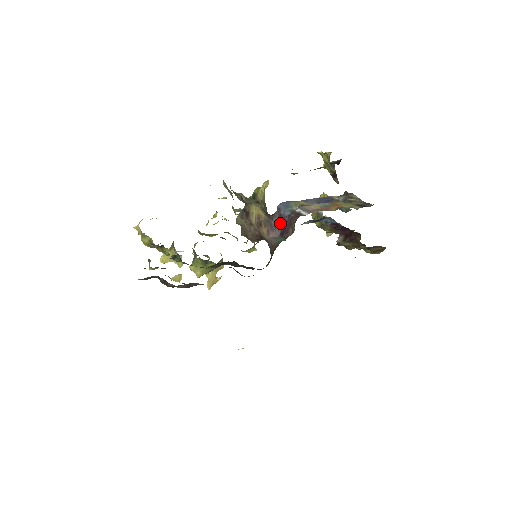
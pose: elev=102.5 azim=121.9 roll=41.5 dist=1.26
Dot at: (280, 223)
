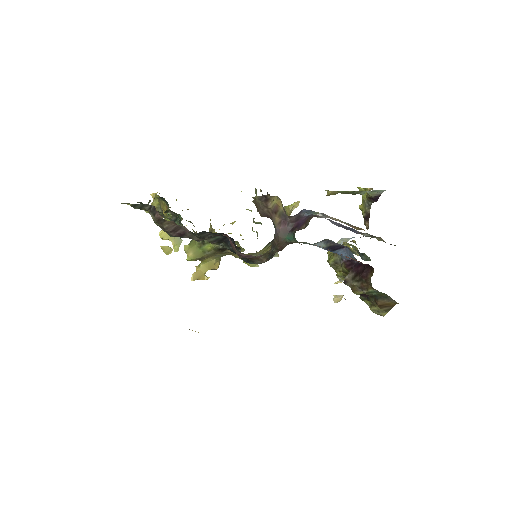
Dot at: (296, 221)
